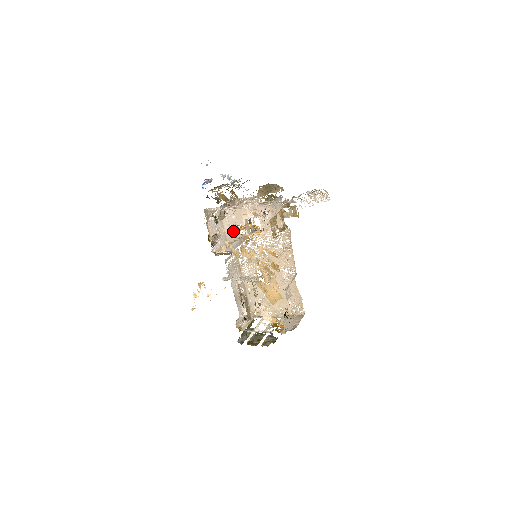
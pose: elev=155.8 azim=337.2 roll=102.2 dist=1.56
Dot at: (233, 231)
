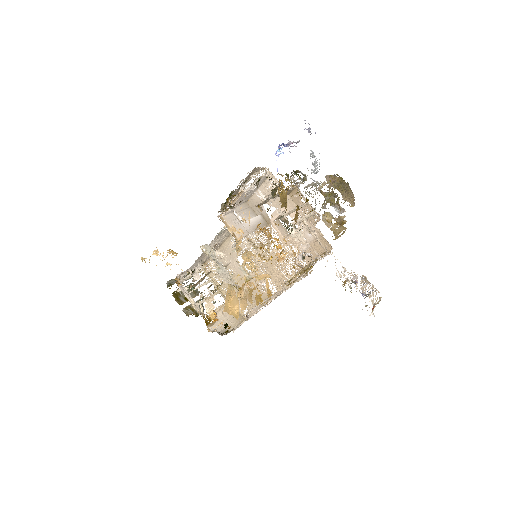
Dot at: (259, 224)
